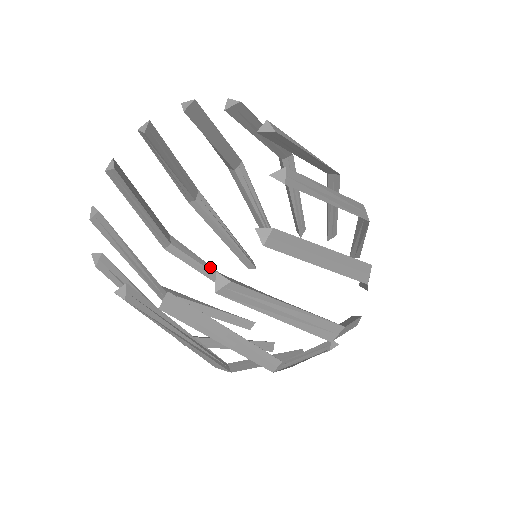
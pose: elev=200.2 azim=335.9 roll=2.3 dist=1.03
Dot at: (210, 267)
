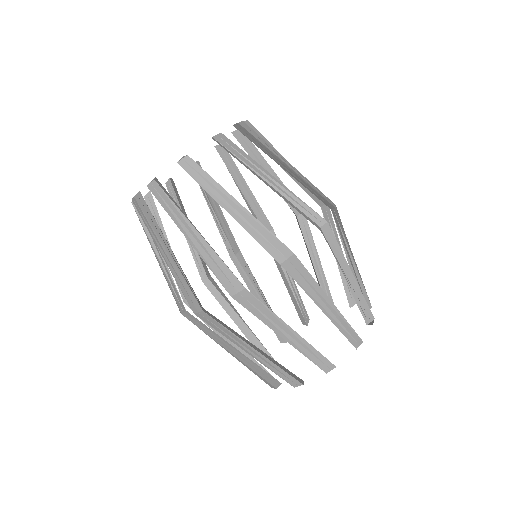
Dot at: occluded
